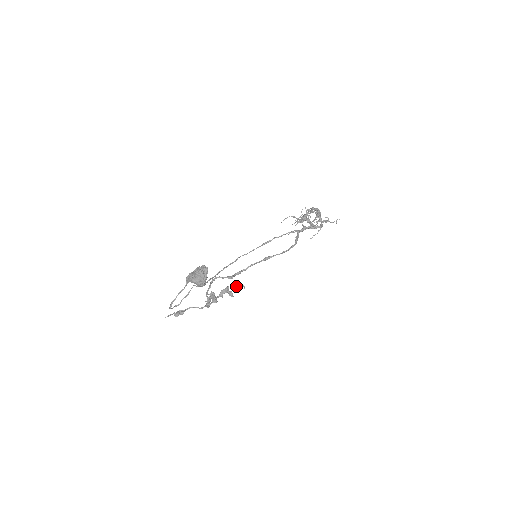
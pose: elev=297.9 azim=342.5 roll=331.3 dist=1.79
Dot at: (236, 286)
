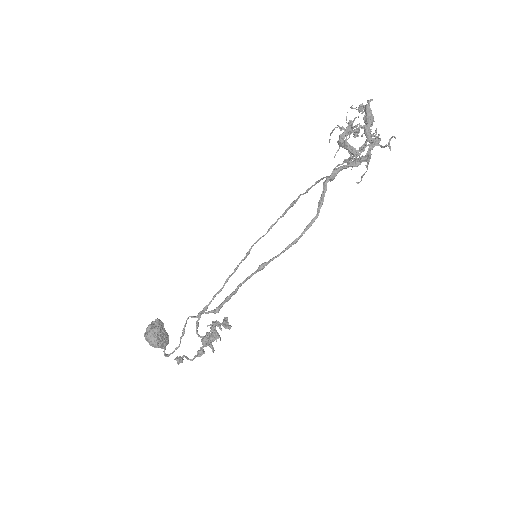
Dot at: occluded
